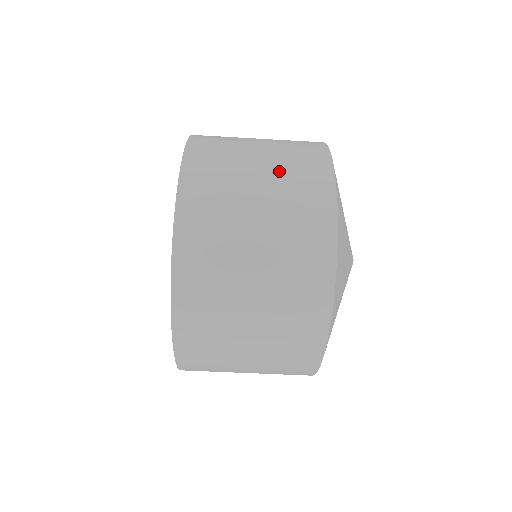
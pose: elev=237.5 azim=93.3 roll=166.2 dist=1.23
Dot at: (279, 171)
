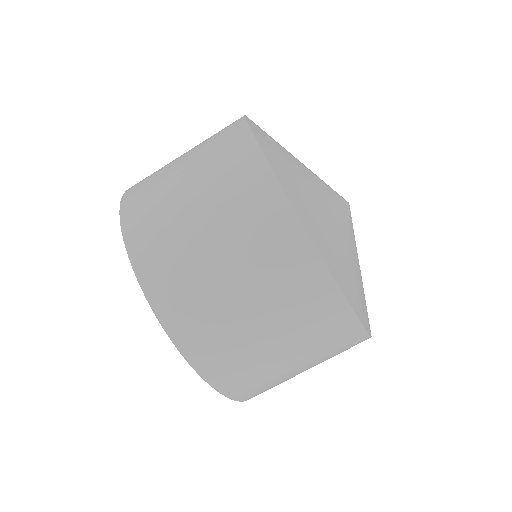
Dot at: occluded
